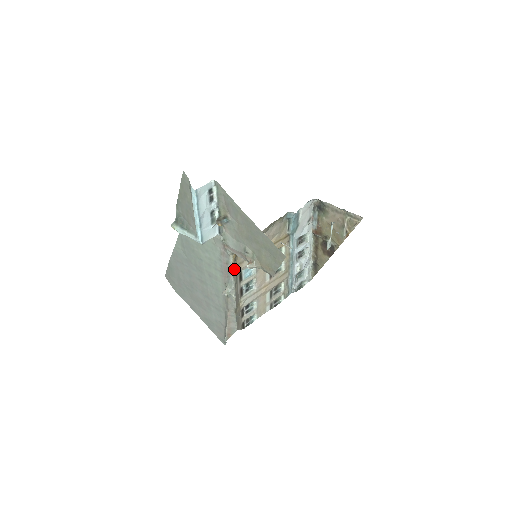
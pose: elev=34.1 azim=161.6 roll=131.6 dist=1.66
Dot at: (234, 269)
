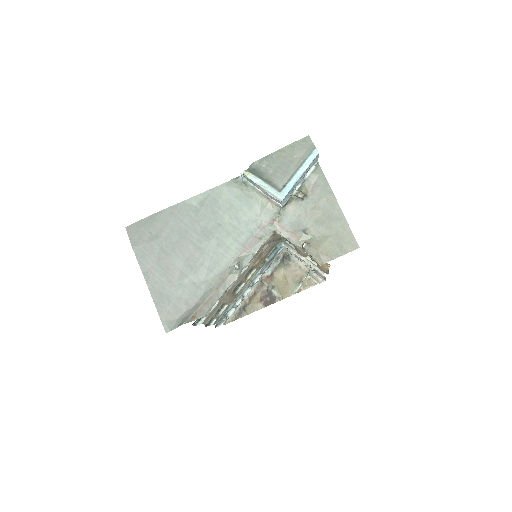
Dot at: (258, 249)
